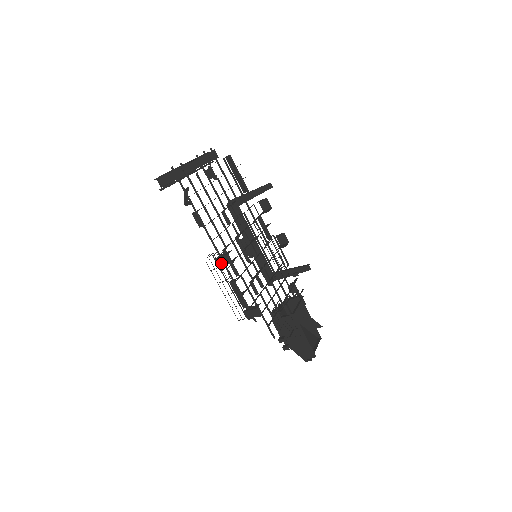
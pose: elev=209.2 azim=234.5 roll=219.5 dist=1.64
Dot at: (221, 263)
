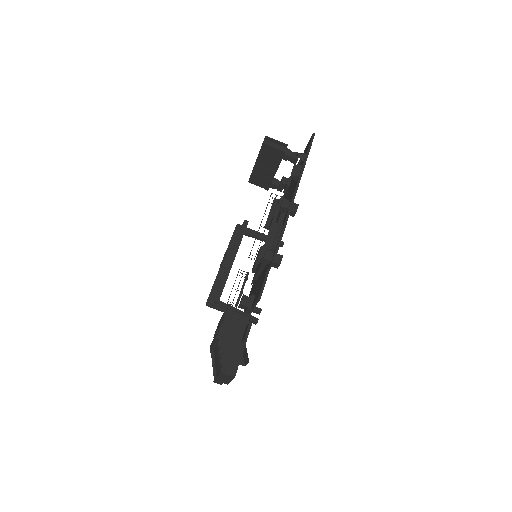
Dot at: (286, 204)
